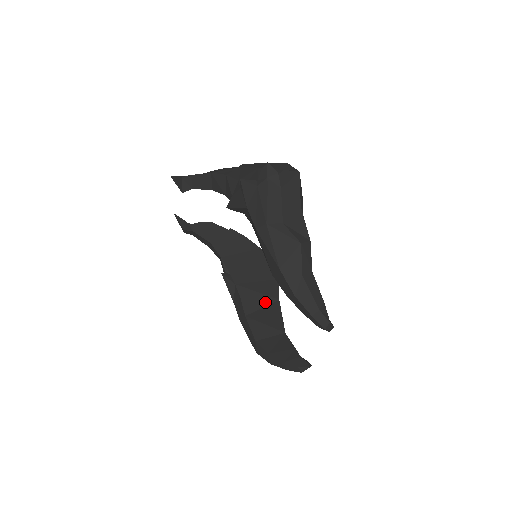
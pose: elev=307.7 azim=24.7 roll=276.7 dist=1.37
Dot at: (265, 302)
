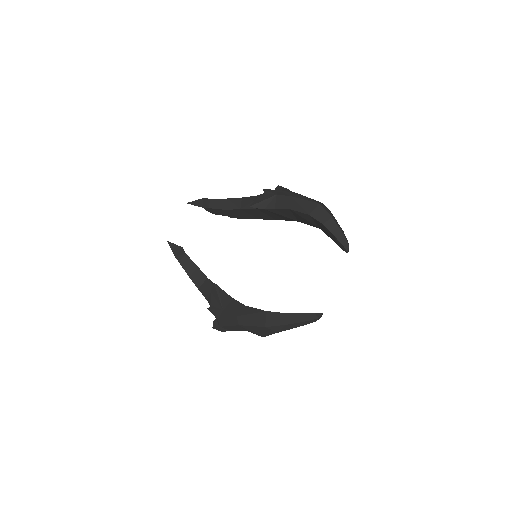
Dot at: occluded
